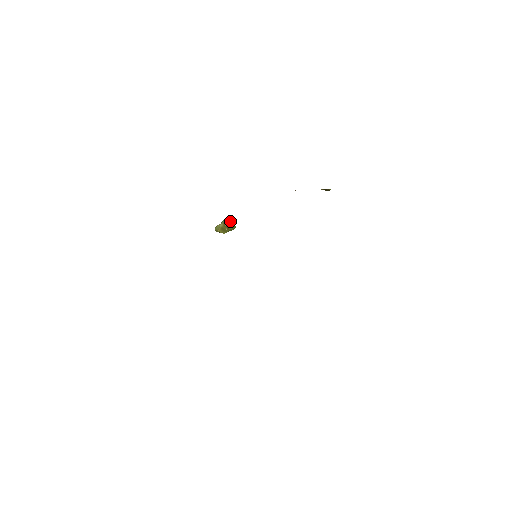
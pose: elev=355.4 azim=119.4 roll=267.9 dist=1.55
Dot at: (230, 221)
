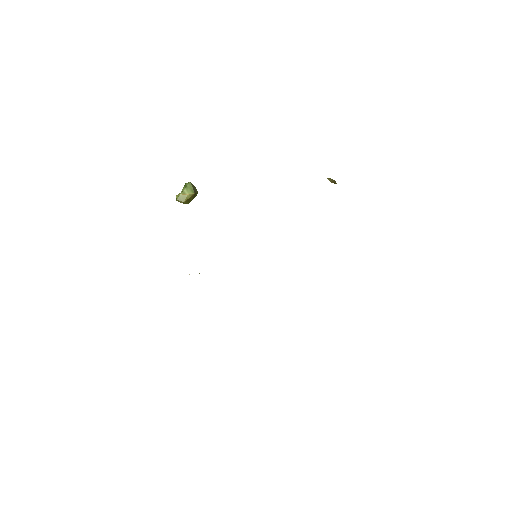
Dot at: (195, 187)
